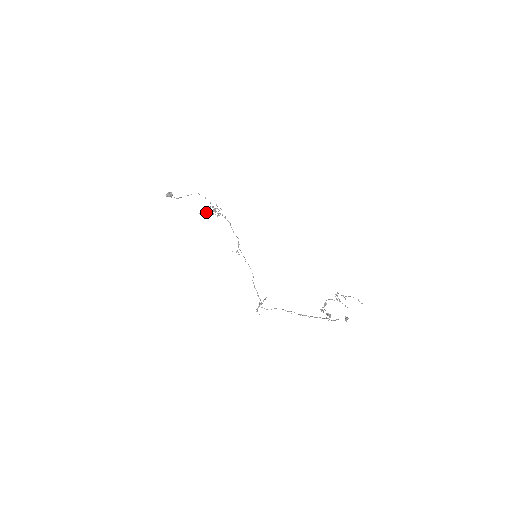
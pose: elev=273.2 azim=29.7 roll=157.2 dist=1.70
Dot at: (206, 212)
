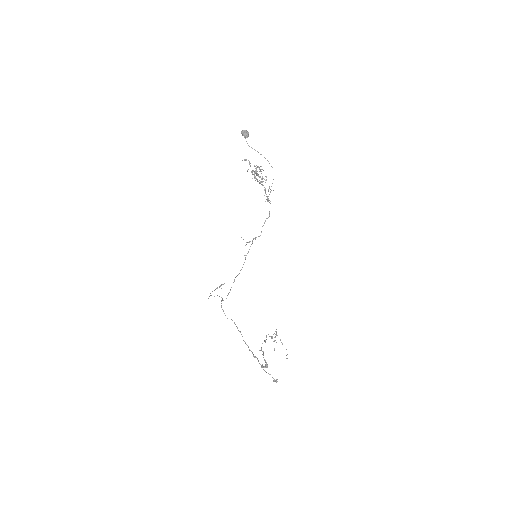
Dot at: (256, 178)
